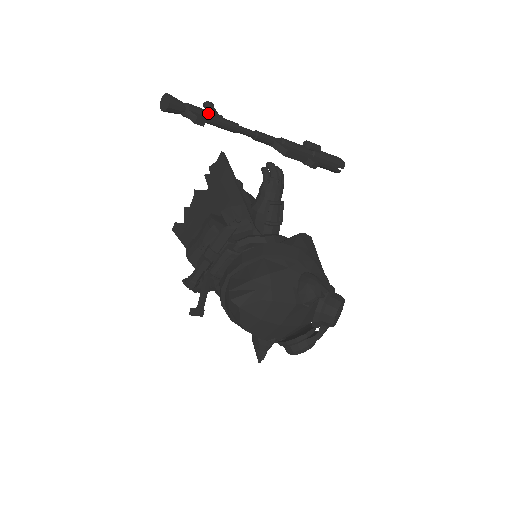
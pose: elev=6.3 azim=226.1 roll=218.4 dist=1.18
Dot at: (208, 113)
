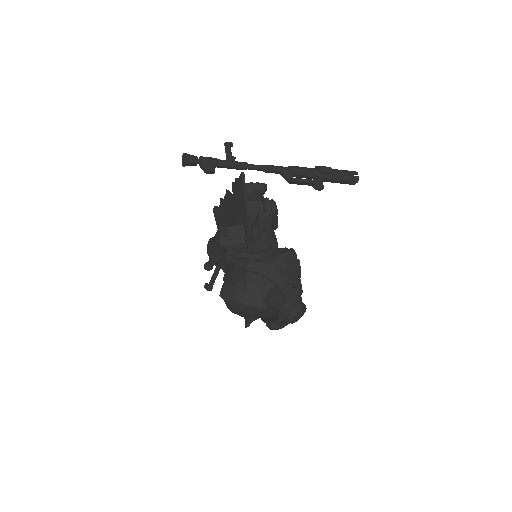
Dot at: (219, 162)
